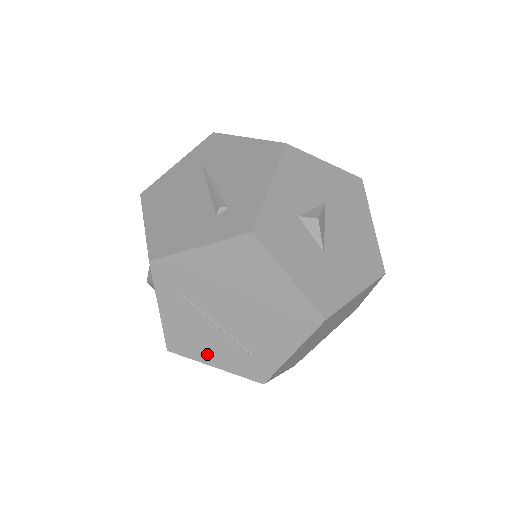
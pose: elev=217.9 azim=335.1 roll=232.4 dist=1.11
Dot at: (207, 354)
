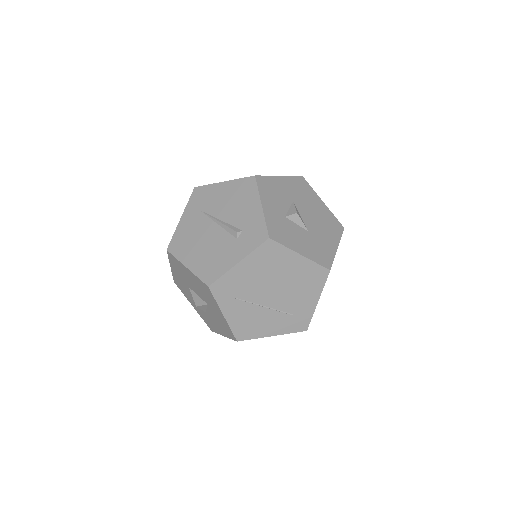
Dot at: (264, 330)
